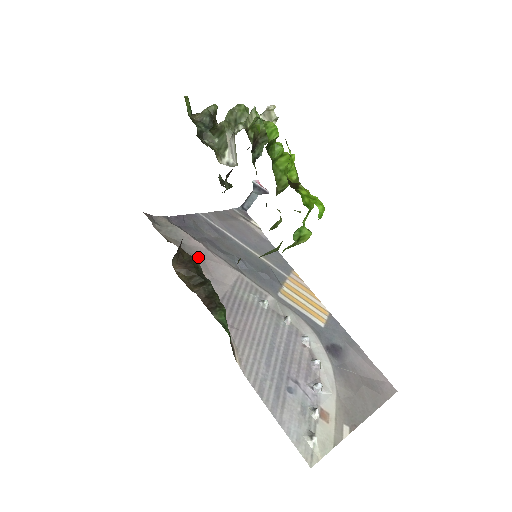
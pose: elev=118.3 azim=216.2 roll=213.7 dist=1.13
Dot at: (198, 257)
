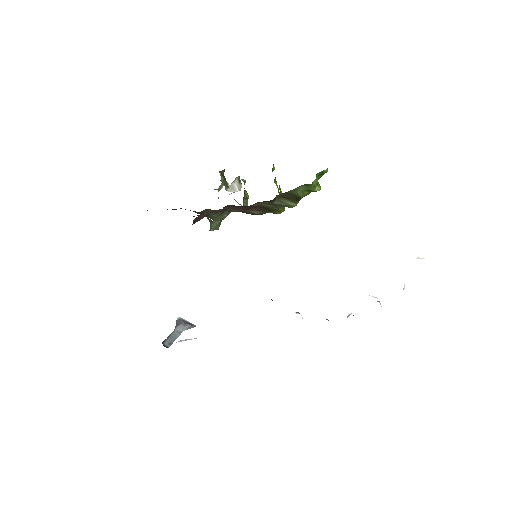
Dot at: occluded
